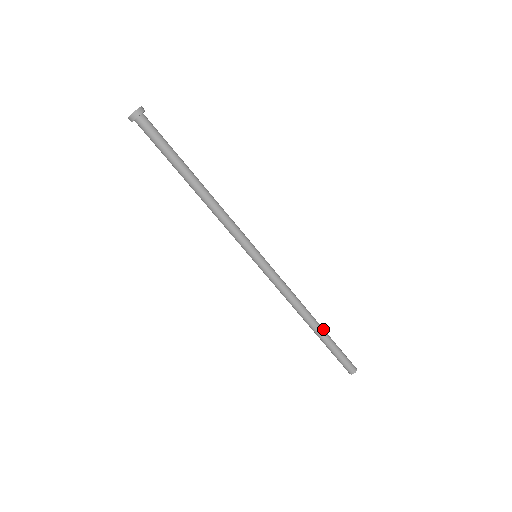
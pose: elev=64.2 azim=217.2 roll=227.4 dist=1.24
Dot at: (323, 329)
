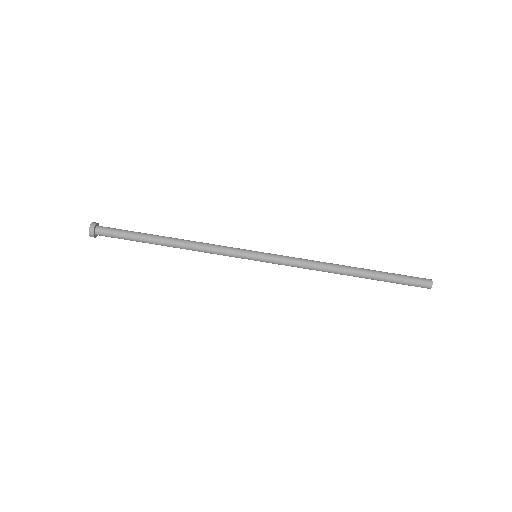
Dot at: (366, 270)
